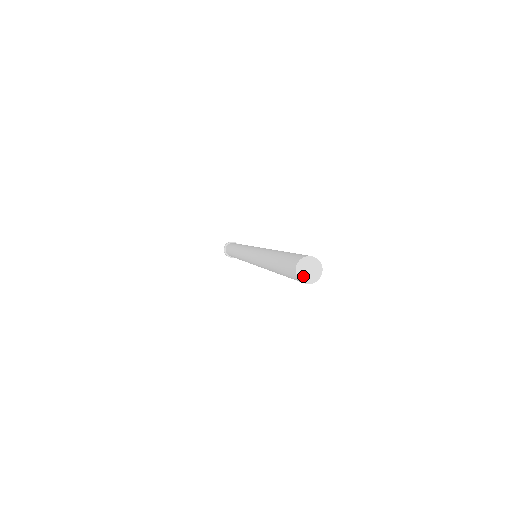
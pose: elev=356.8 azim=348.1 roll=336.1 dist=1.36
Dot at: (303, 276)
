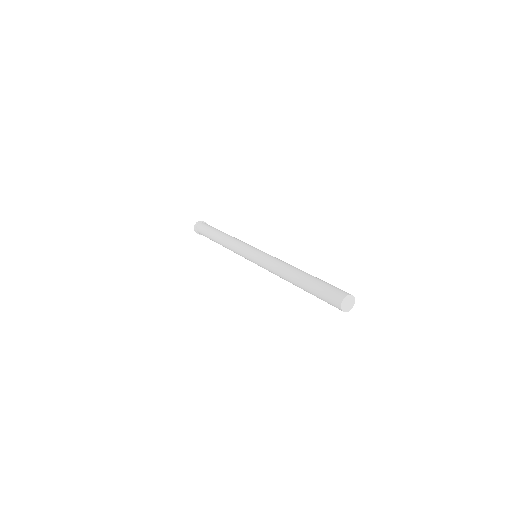
Dot at: (345, 308)
